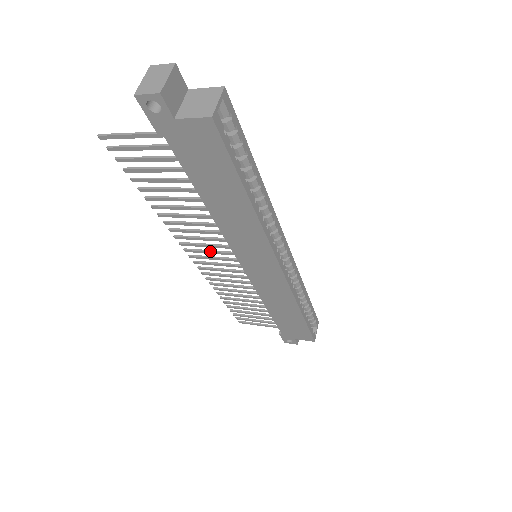
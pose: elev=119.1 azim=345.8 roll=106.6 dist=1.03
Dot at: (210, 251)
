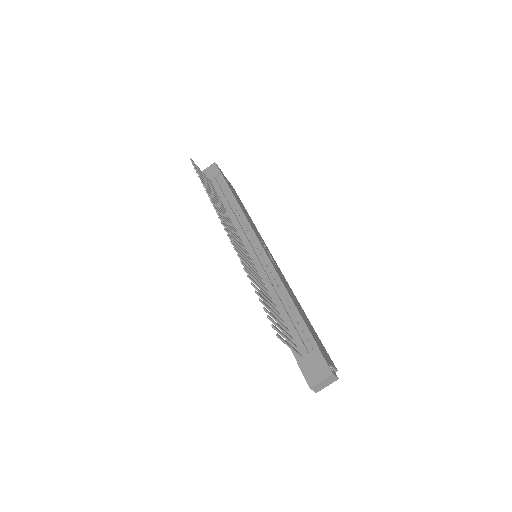
Dot at: (240, 249)
